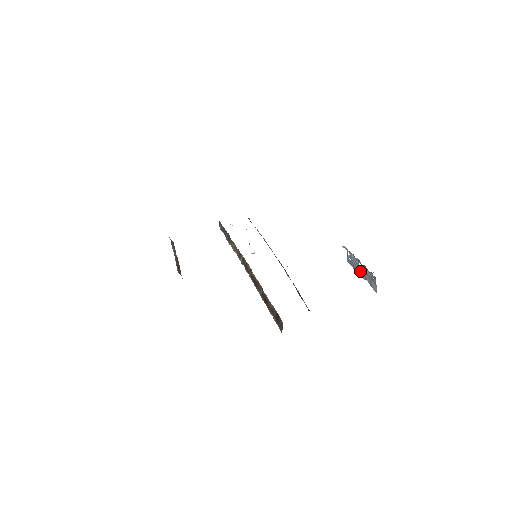
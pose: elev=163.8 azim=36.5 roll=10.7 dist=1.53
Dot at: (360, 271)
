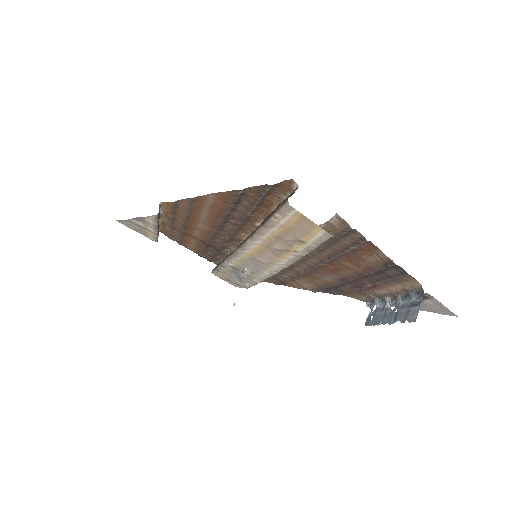
Dot at: (388, 316)
